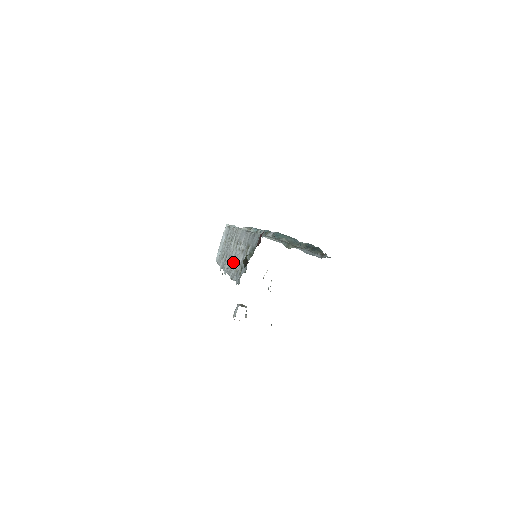
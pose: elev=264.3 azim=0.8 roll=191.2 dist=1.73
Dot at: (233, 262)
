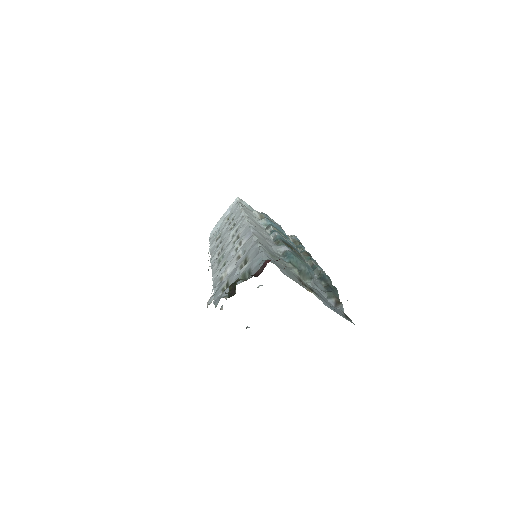
Dot at: (223, 261)
